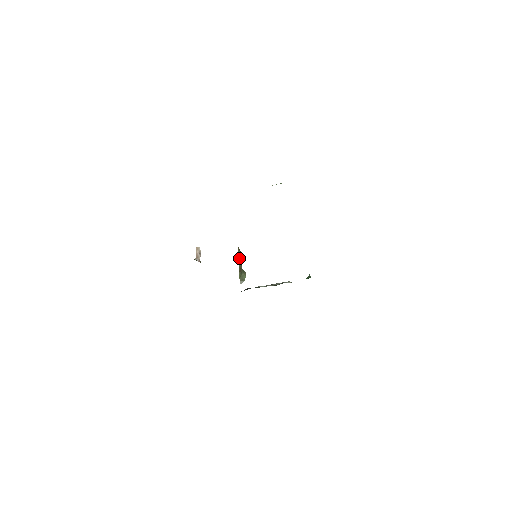
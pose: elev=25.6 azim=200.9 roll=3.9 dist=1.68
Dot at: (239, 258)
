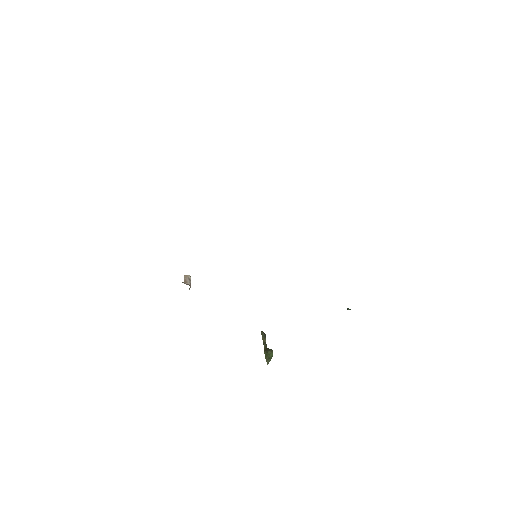
Dot at: (263, 339)
